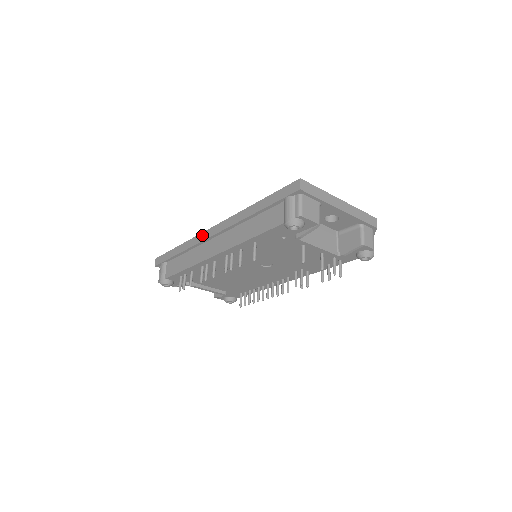
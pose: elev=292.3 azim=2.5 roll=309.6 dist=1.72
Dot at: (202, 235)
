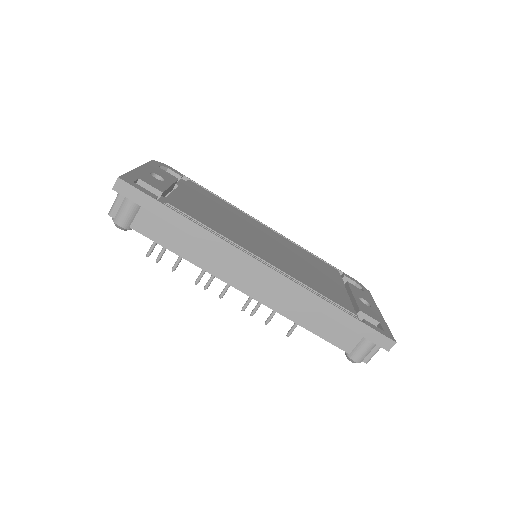
Dot at: (240, 255)
